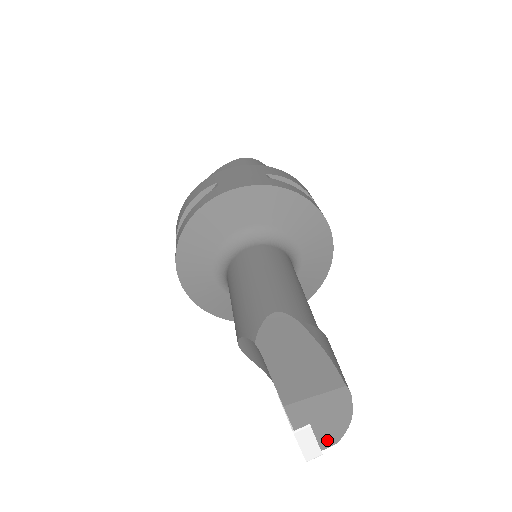
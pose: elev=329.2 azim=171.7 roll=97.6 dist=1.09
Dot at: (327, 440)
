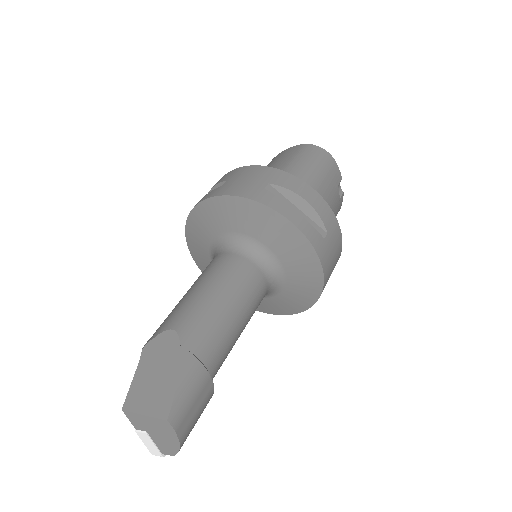
Dot at: (165, 449)
